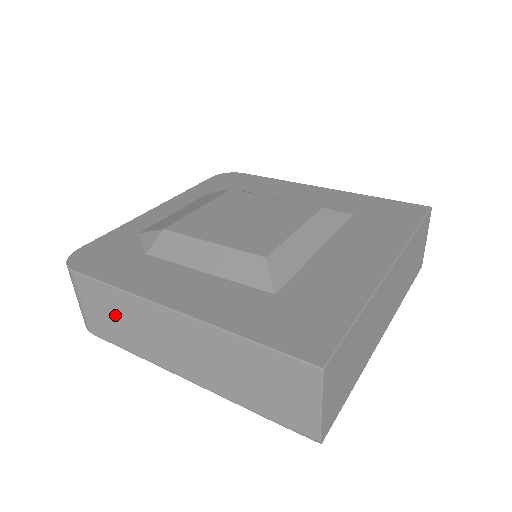
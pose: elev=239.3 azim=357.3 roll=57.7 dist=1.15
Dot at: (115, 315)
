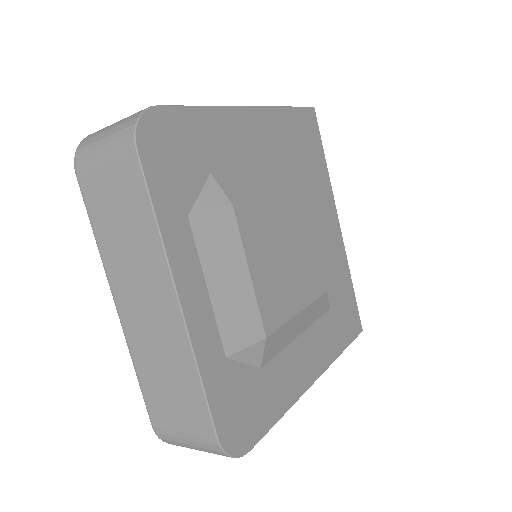
Dot at: occluded
